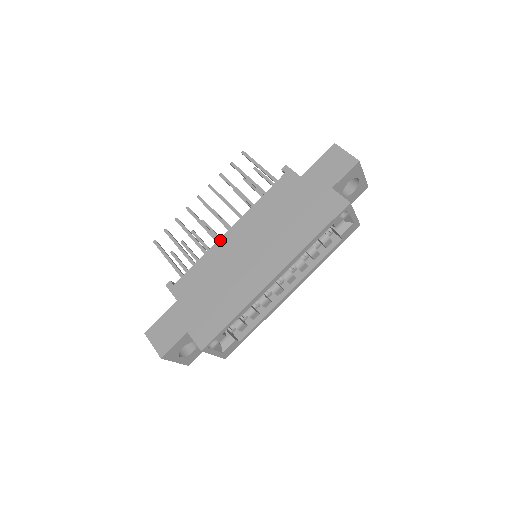
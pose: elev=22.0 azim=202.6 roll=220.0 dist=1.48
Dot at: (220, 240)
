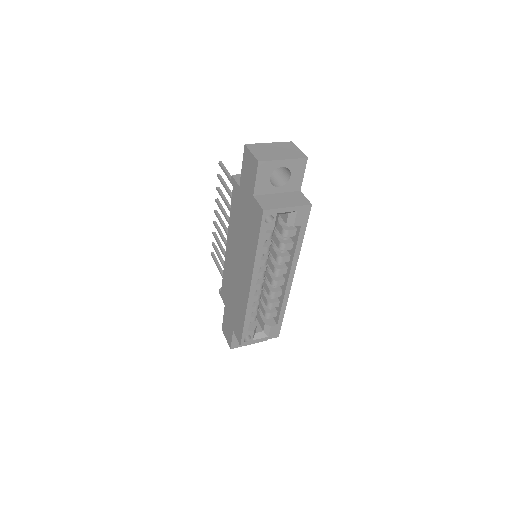
Dot at: (226, 254)
